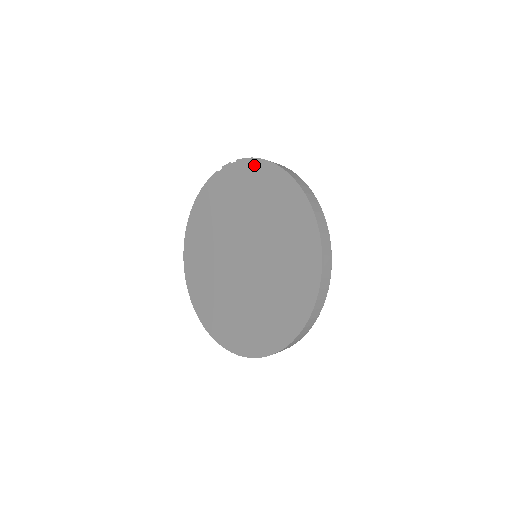
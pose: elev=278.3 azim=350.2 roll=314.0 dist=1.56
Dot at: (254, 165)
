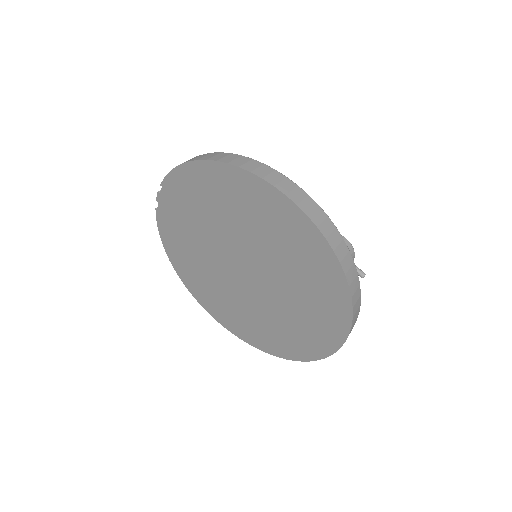
Dot at: (177, 177)
